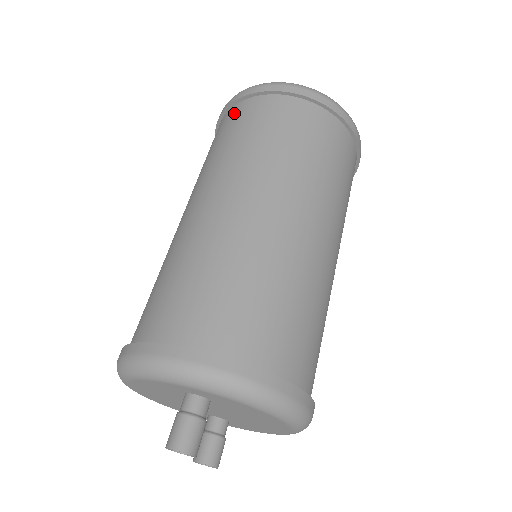
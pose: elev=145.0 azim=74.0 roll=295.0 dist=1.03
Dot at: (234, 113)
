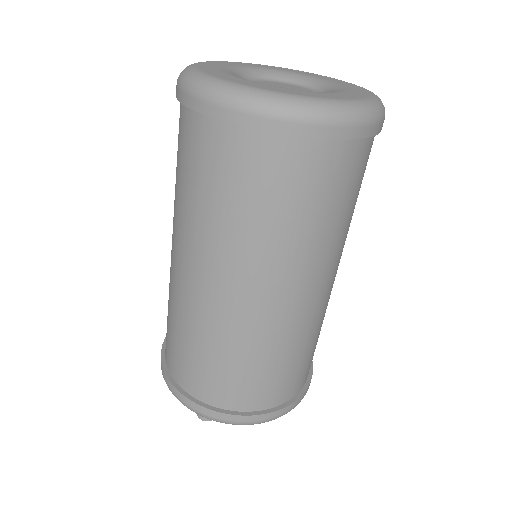
Dot at: (179, 120)
